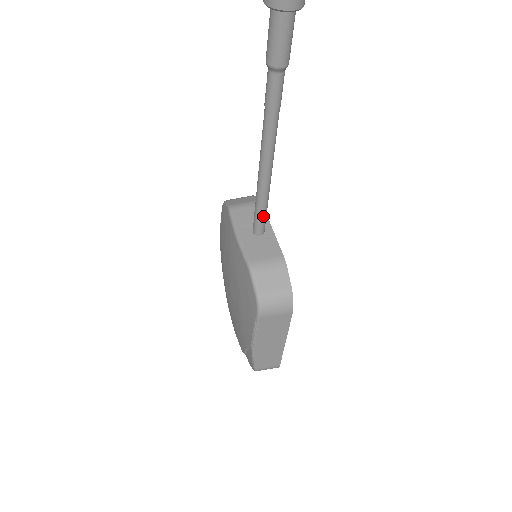
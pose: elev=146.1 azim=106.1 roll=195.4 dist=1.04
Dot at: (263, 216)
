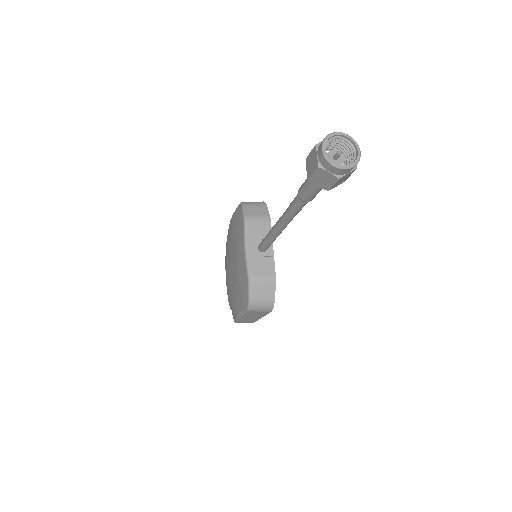
Dot at: (268, 246)
